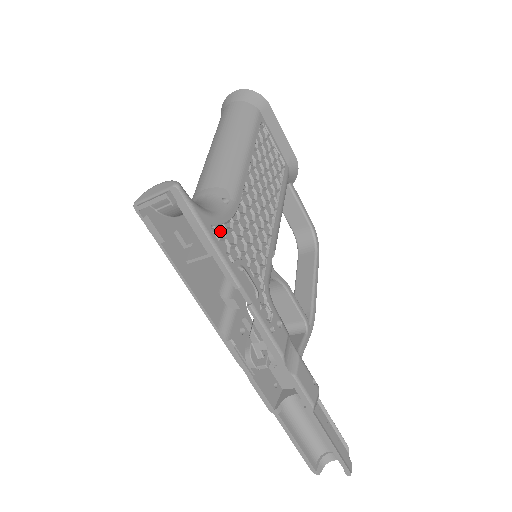
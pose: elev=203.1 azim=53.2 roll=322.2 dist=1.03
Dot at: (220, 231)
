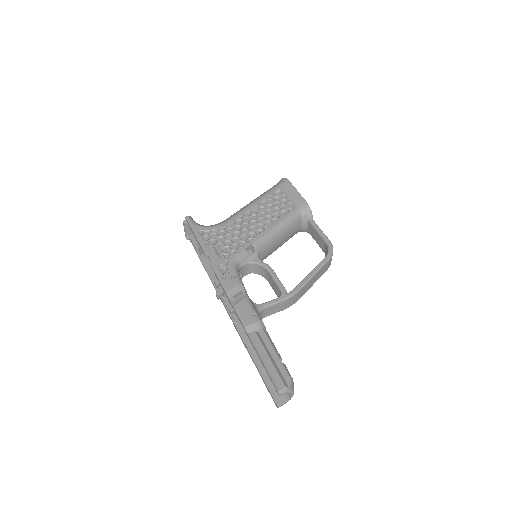
Dot at: (207, 233)
